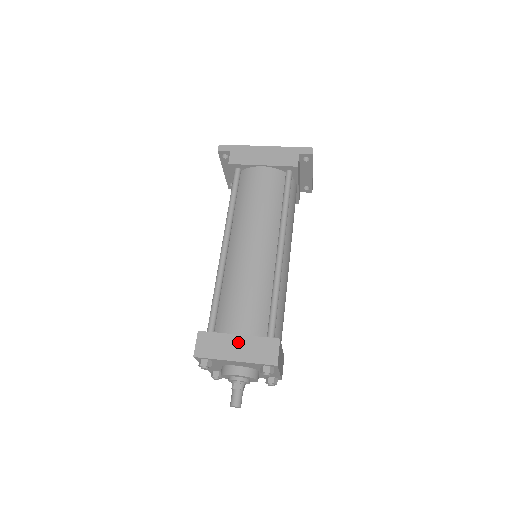
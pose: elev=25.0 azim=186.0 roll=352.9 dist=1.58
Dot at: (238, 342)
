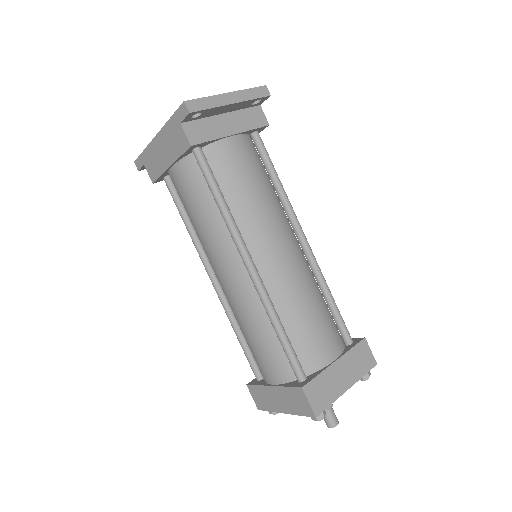
Dot at: (275, 394)
